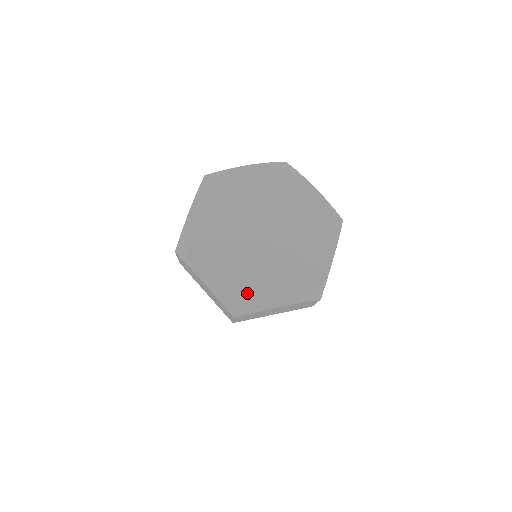
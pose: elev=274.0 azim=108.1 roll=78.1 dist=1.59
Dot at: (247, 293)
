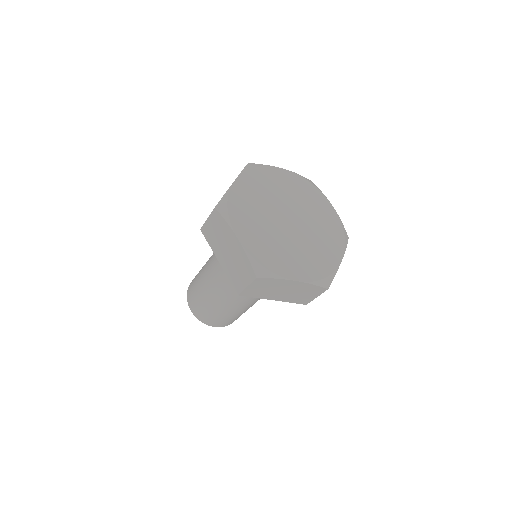
Dot at: (273, 260)
